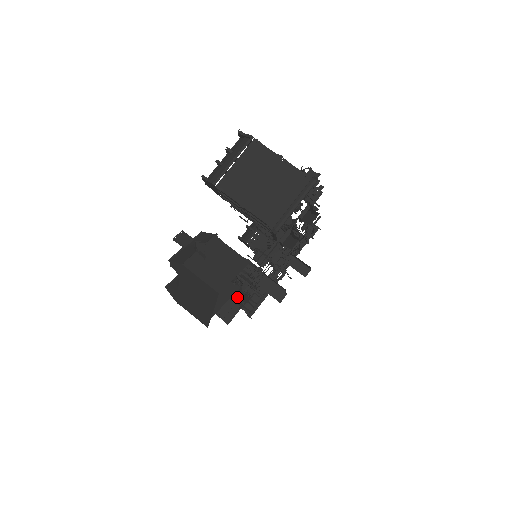
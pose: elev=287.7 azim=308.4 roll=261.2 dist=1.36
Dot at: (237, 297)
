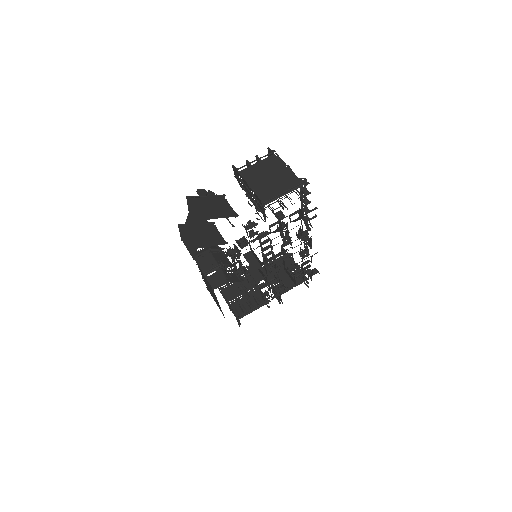
Dot at: (229, 276)
